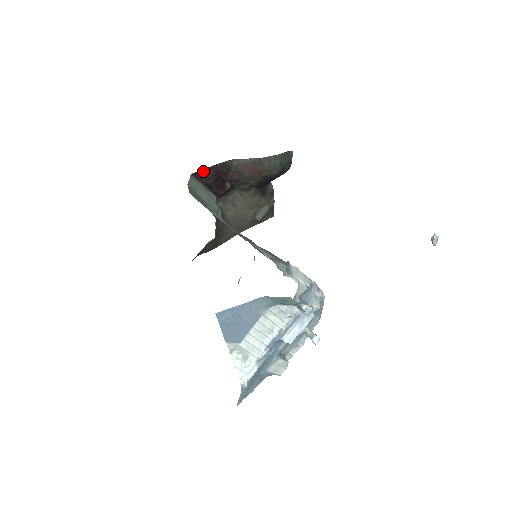
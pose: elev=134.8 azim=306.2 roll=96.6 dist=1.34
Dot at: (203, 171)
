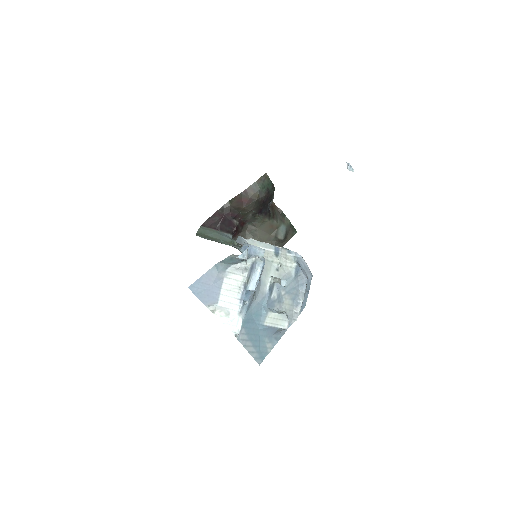
Dot at: (209, 220)
